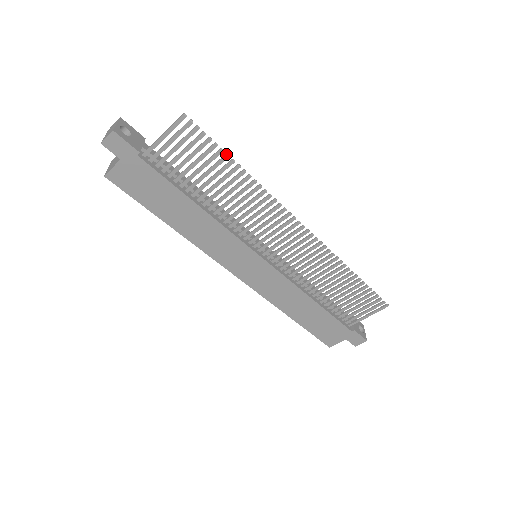
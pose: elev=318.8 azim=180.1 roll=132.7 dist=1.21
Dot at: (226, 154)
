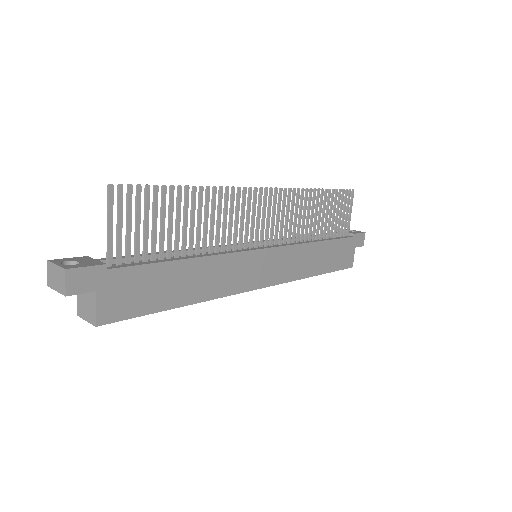
Dot at: (170, 187)
